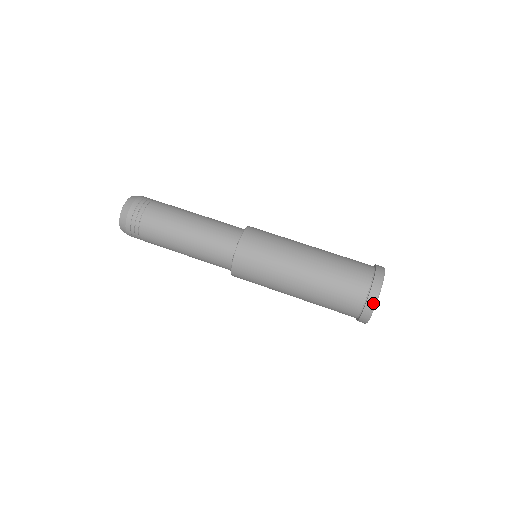
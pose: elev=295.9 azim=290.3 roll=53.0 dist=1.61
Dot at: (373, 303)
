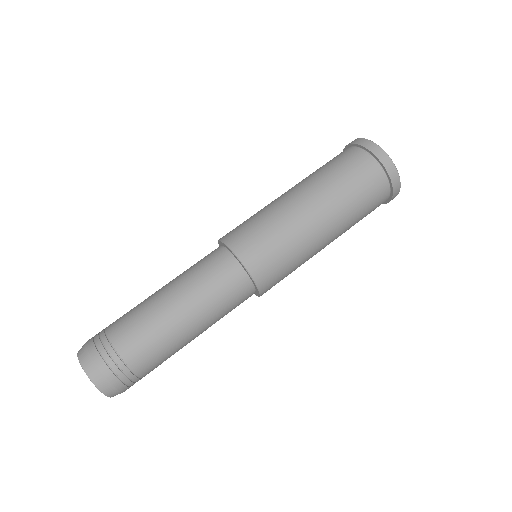
Dot at: (398, 190)
